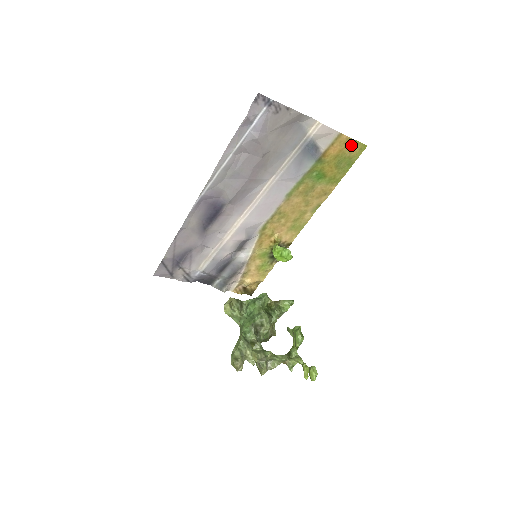
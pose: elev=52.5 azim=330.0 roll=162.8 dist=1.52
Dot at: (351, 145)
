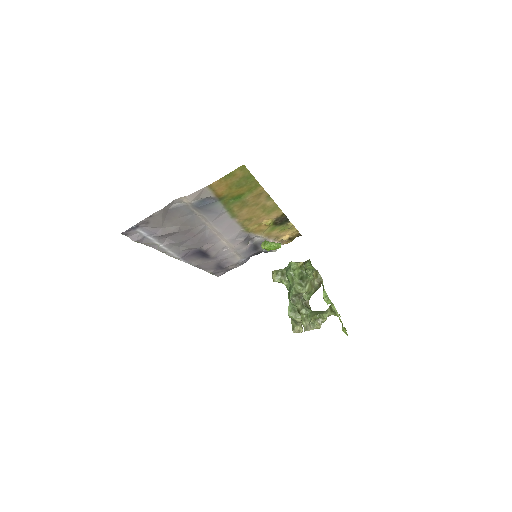
Dot at: (229, 177)
